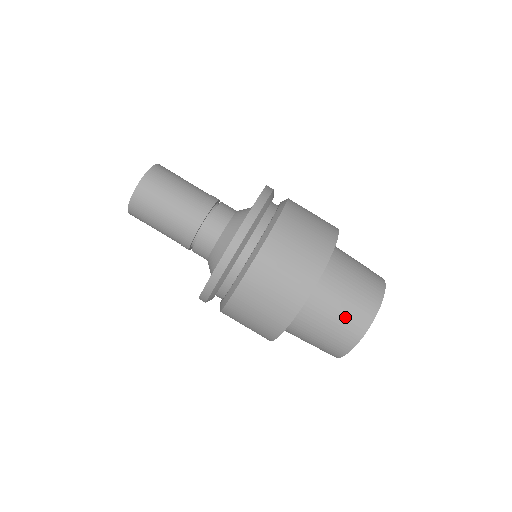
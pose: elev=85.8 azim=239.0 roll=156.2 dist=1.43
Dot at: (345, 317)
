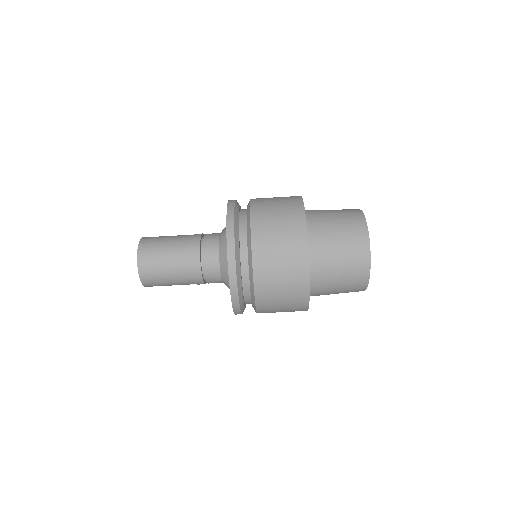
Dot at: (347, 264)
